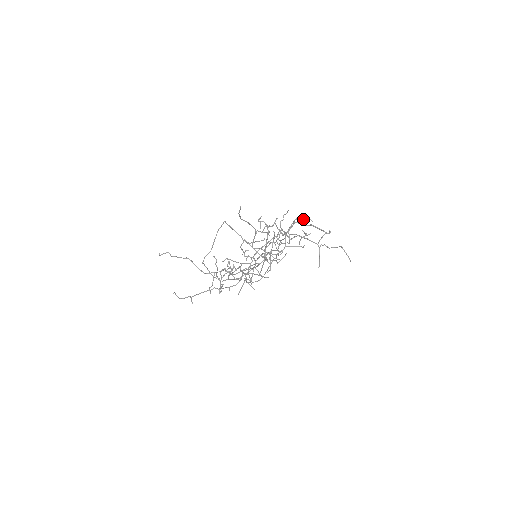
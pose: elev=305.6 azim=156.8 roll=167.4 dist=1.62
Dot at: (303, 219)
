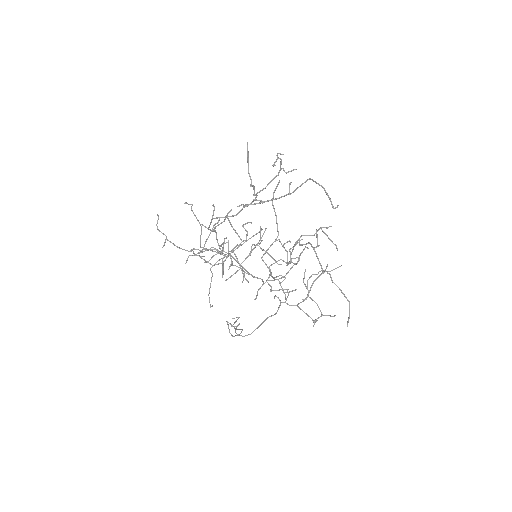
Dot at: occluded
